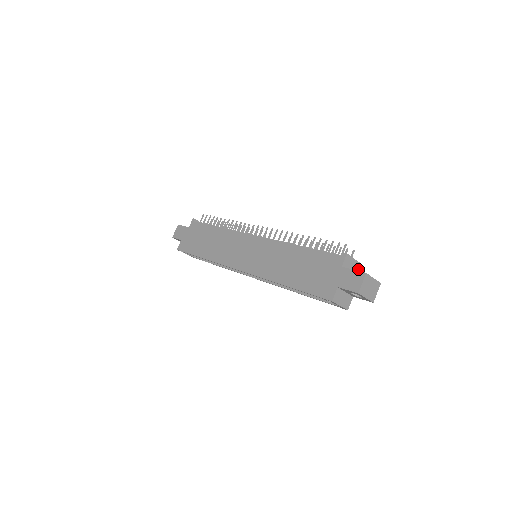
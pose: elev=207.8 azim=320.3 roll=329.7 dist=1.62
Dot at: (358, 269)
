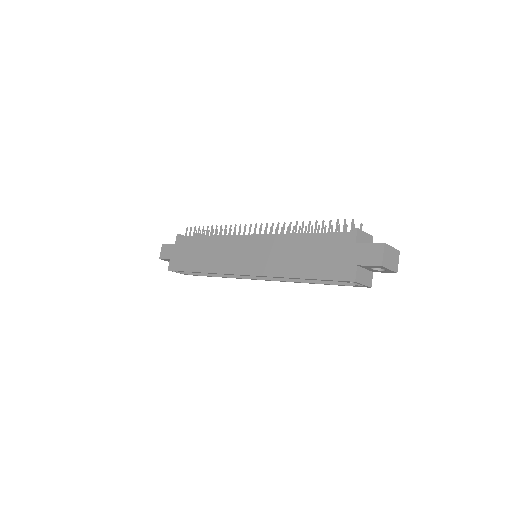
Dot at: (371, 242)
